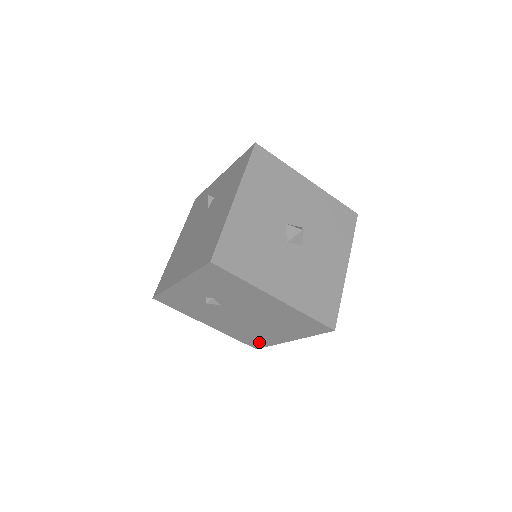
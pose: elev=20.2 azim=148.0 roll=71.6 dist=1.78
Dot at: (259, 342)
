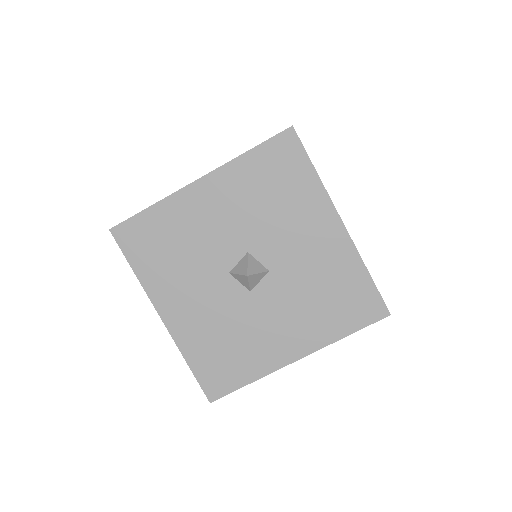
Dot at: occluded
